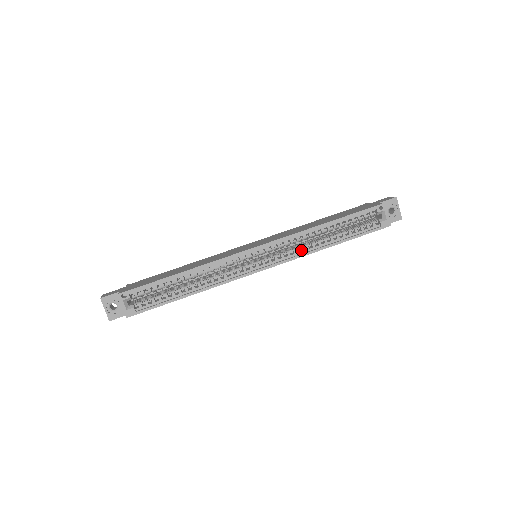
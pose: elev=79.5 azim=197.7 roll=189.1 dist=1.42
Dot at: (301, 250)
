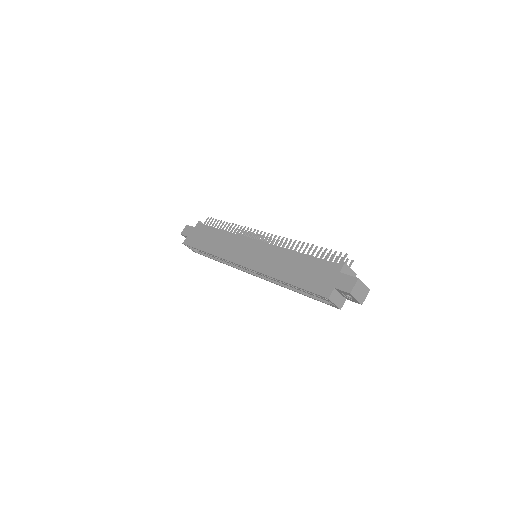
Dot at: (275, 280)
